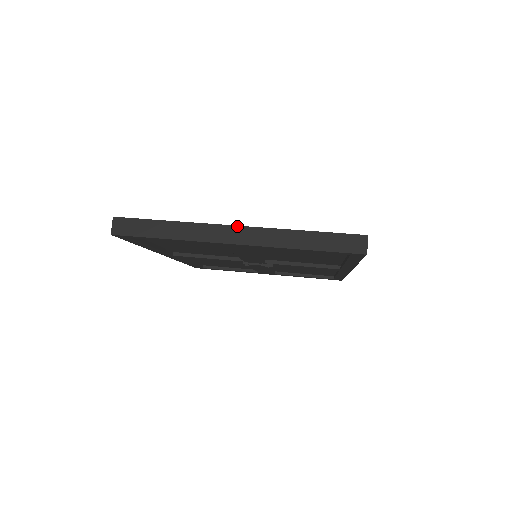
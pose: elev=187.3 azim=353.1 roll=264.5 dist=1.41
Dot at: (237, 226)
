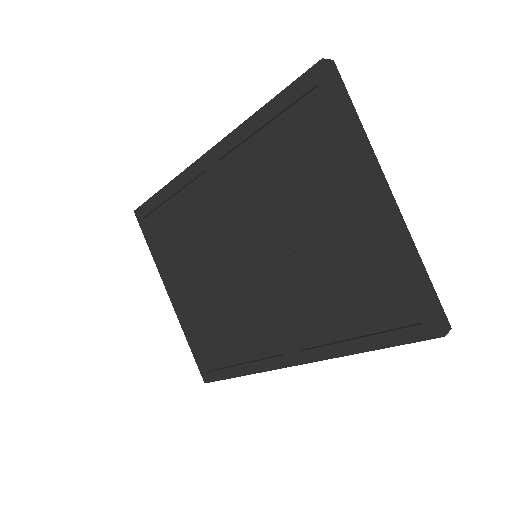
Dot at: occluded
